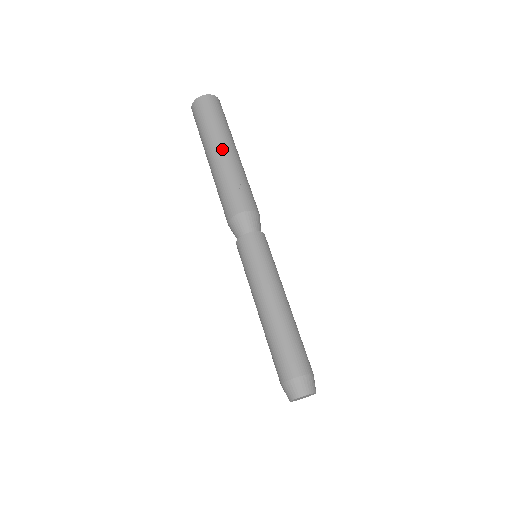
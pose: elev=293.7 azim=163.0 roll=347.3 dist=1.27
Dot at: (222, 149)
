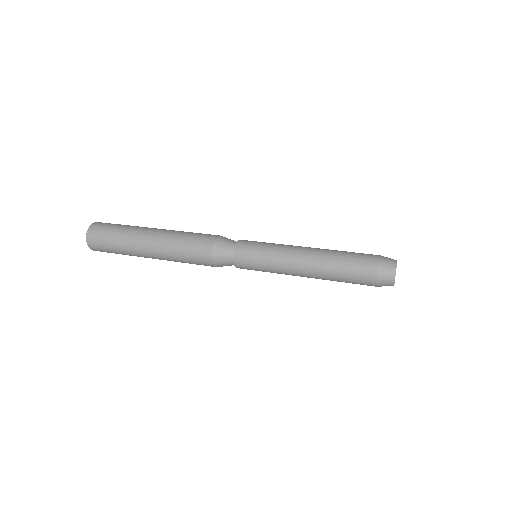
Dot at: (152, 229)
